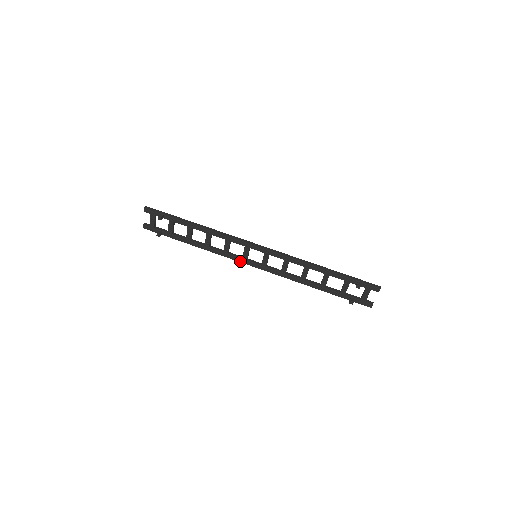
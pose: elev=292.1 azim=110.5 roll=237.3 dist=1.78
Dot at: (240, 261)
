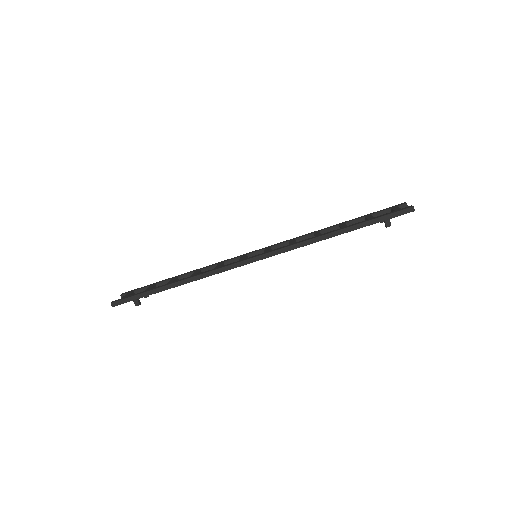
Dot at: occluded
